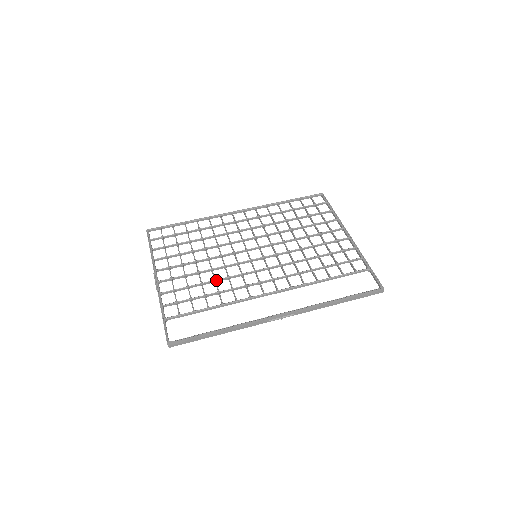
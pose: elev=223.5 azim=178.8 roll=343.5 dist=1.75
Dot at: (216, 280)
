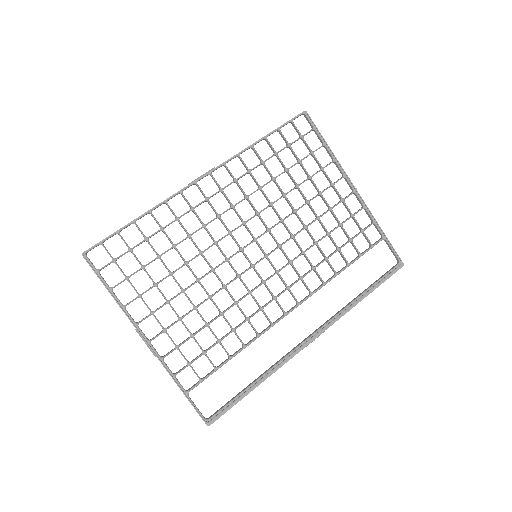
Dot at: (223, 314)
